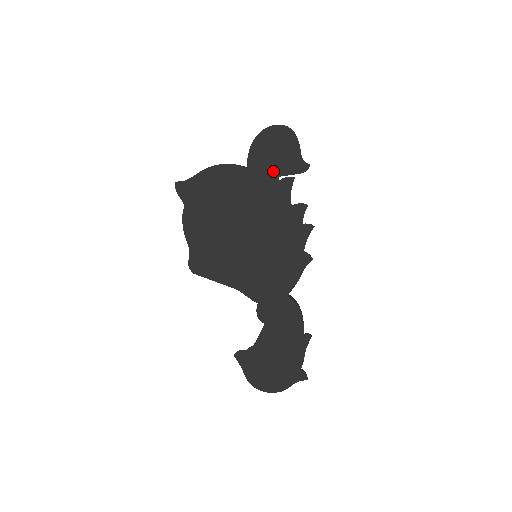
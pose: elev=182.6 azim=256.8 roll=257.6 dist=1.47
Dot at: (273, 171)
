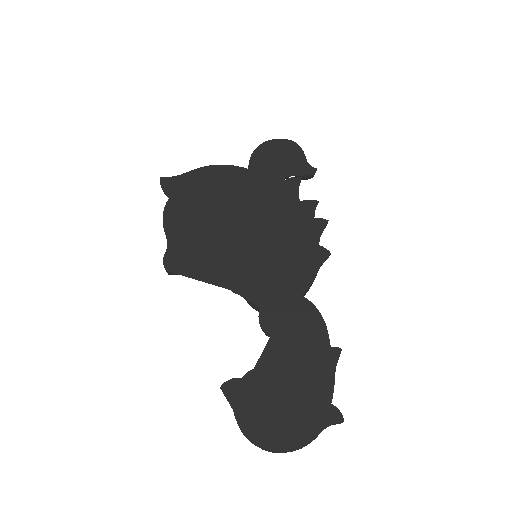
Dot at: (278, 172)
